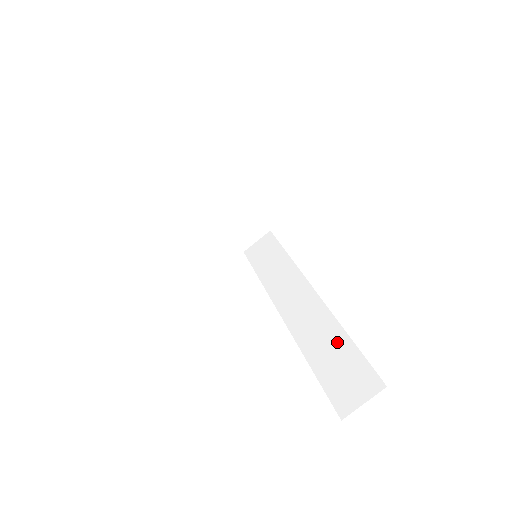
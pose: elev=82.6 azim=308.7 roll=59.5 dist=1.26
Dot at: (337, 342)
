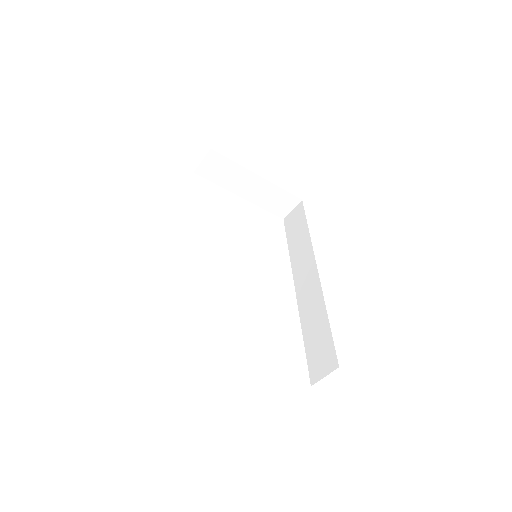
Dot at: (321, 322)
